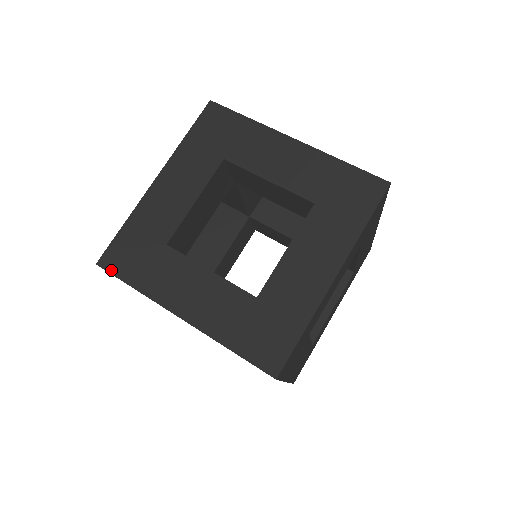
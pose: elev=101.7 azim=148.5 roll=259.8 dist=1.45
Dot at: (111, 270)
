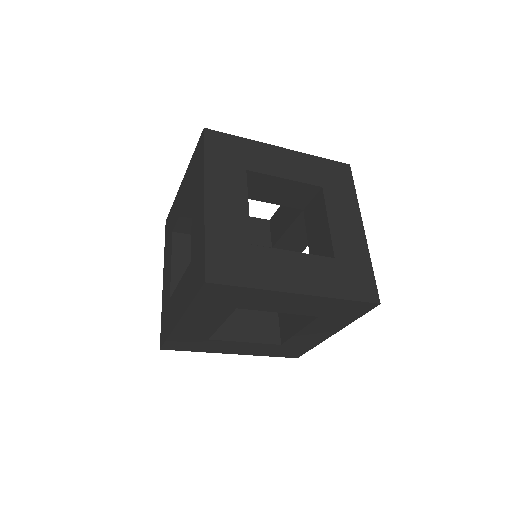
Dot at: (163, 343)
